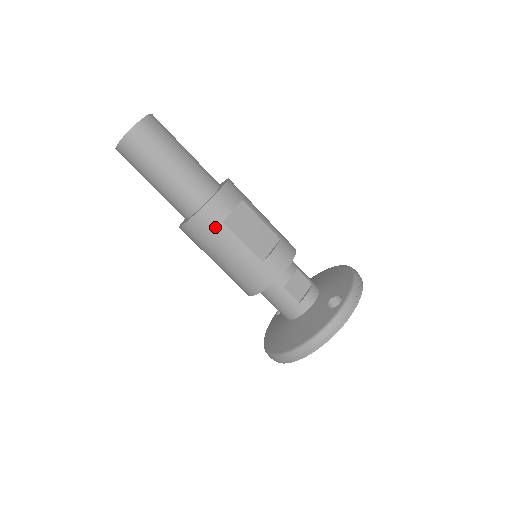
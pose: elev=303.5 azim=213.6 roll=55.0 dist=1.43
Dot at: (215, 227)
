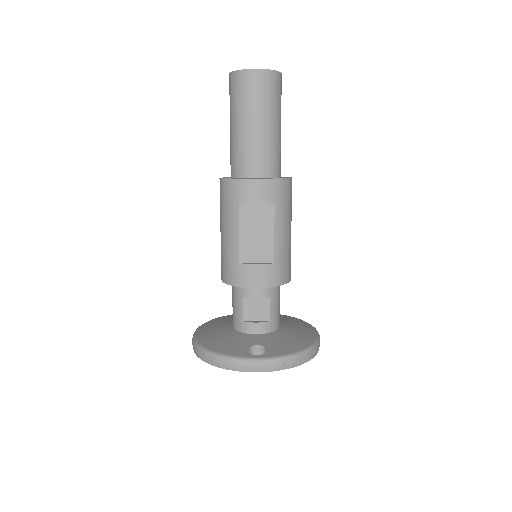
Dot at: (231, 202)
